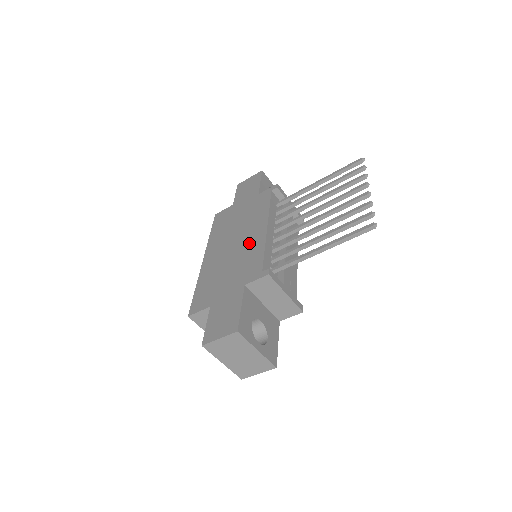
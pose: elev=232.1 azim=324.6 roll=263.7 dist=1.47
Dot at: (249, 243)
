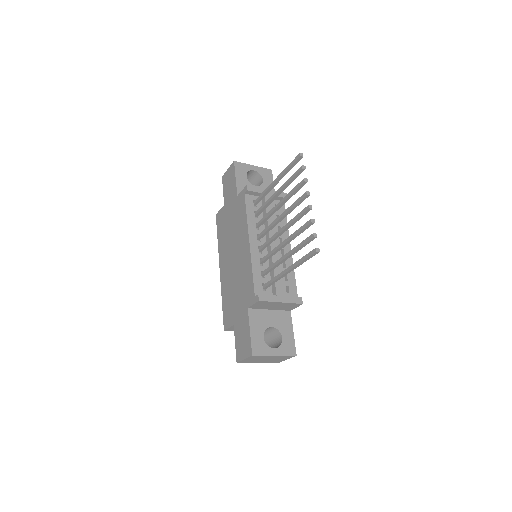
Dot at: (242, 260)
